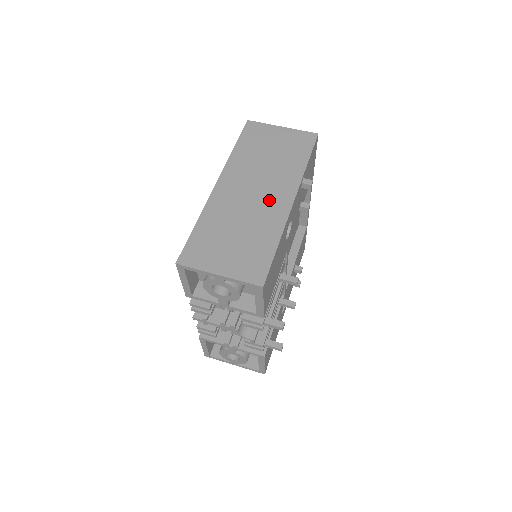
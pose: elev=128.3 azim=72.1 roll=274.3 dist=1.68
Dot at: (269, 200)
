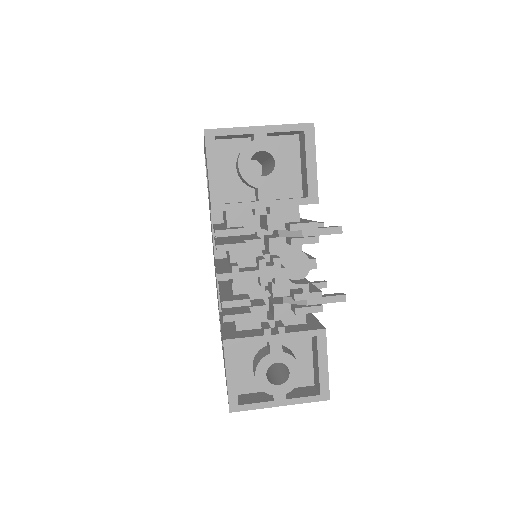
Dot at: occluded
